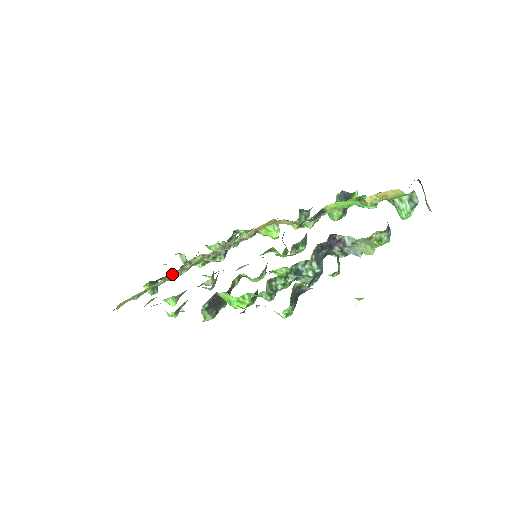
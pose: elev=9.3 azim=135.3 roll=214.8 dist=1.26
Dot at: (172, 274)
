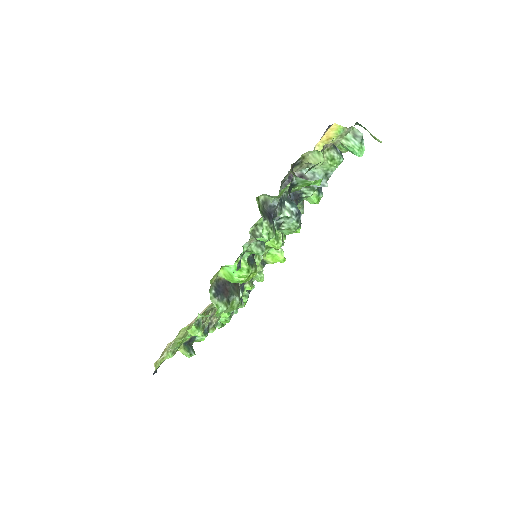
Dot at: occluded
